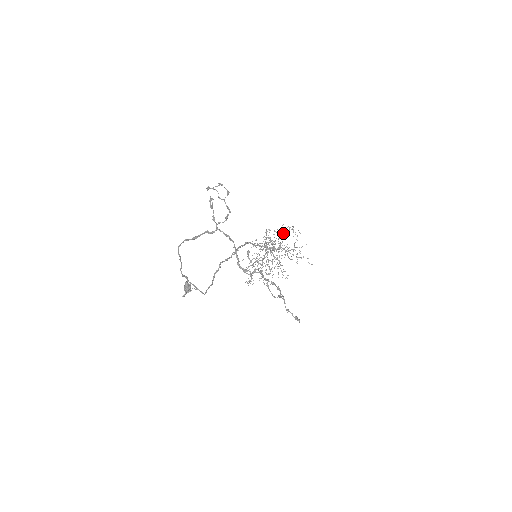
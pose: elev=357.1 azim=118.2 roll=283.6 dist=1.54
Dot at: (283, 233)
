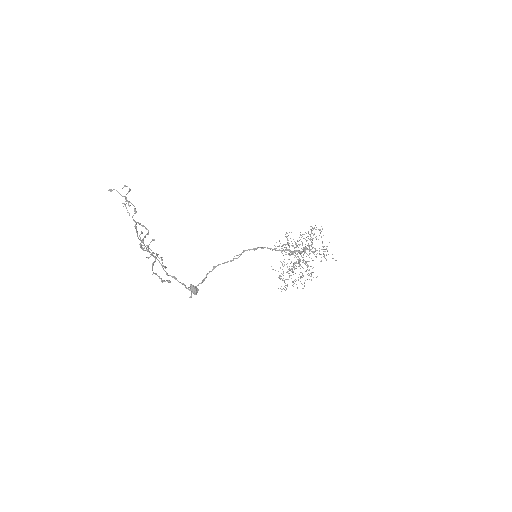
Dot at: (310, 235)
